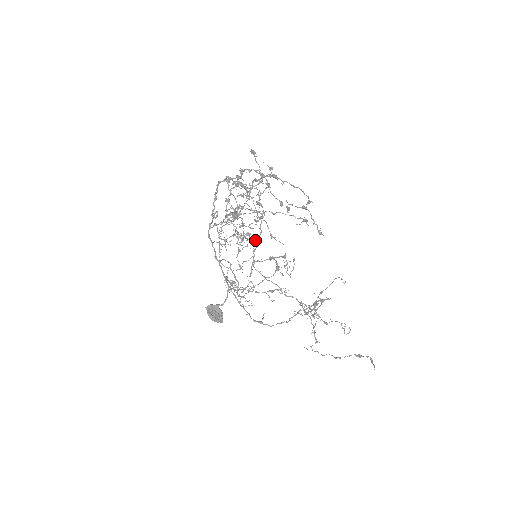
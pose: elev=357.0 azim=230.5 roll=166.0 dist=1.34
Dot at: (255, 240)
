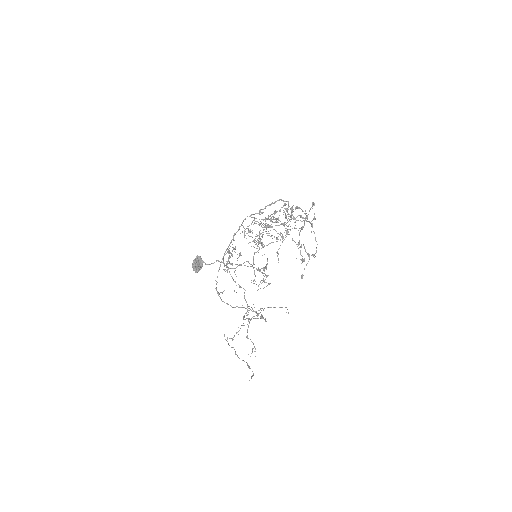
Dot at: occluded
